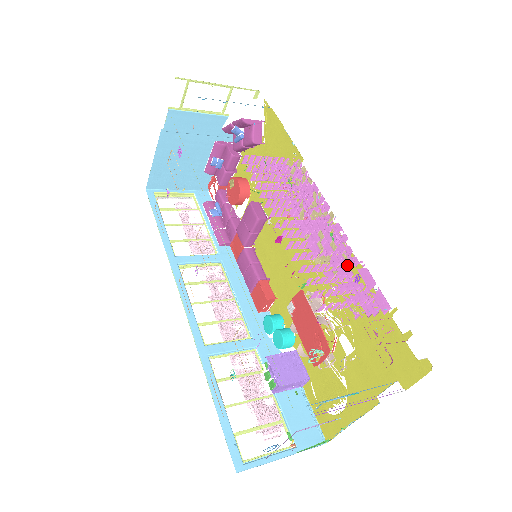
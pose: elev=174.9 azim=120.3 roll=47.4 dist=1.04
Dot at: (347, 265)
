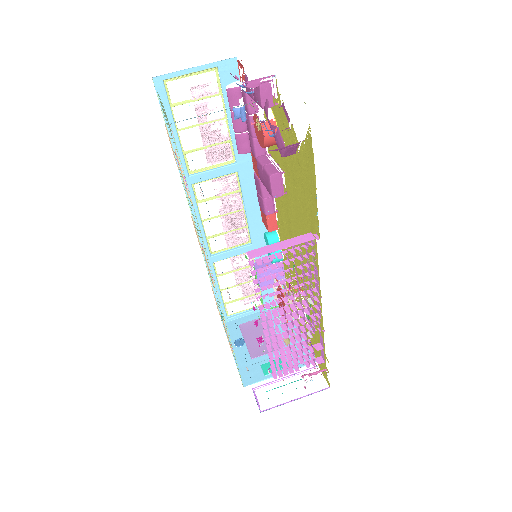
Dot at: (310, 333)
